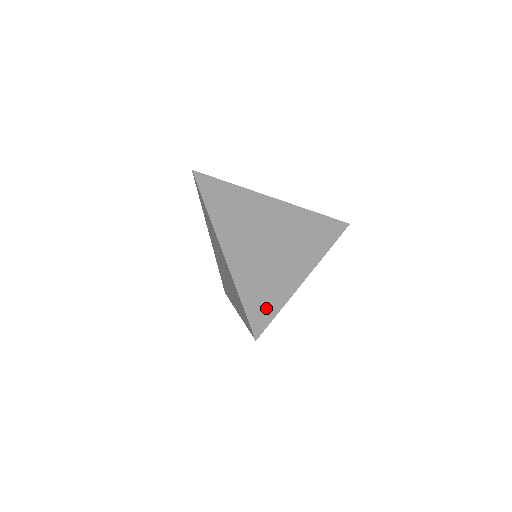
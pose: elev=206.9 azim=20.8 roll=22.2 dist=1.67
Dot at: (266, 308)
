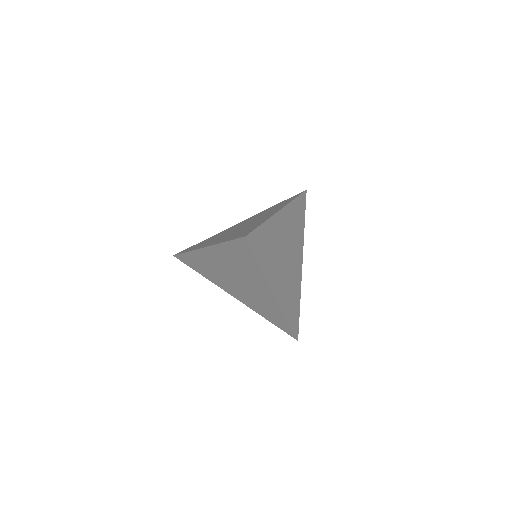
Dot at: (296, 313)
